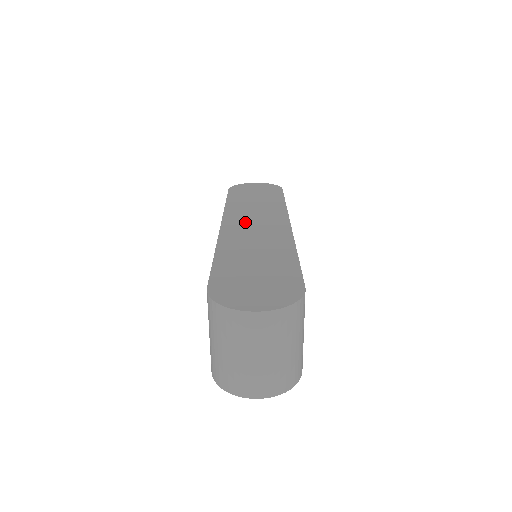
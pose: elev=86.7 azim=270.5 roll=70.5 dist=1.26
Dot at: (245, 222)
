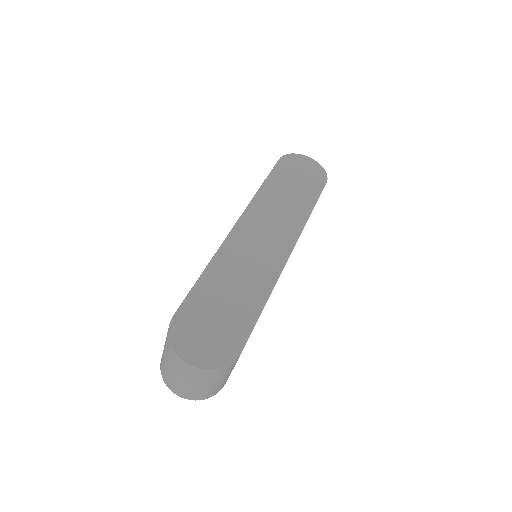
Dot at: (257, 229)
